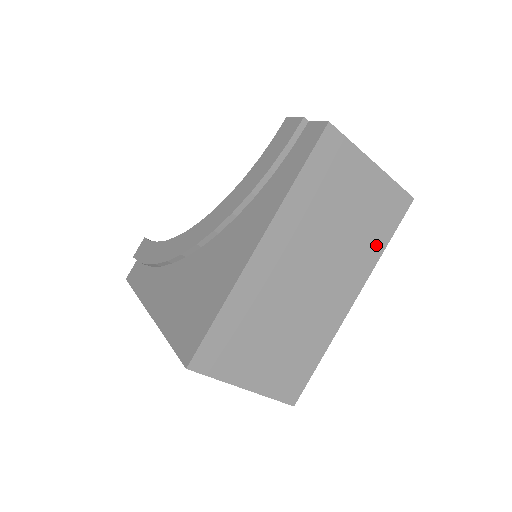
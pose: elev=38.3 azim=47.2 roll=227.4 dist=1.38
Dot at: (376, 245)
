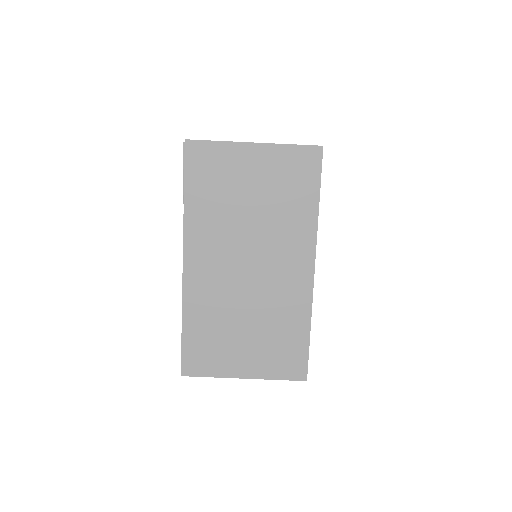
Dot at: (305, 209)
